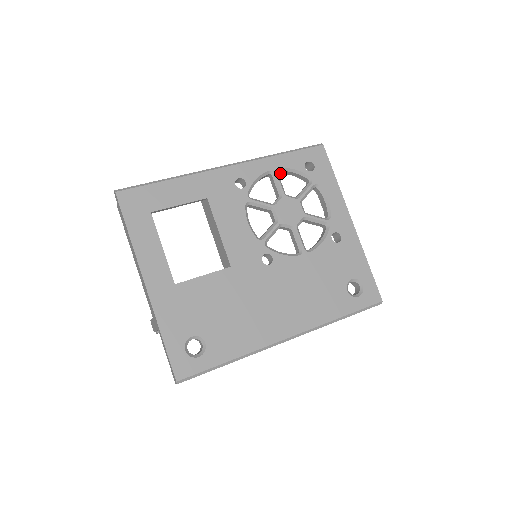
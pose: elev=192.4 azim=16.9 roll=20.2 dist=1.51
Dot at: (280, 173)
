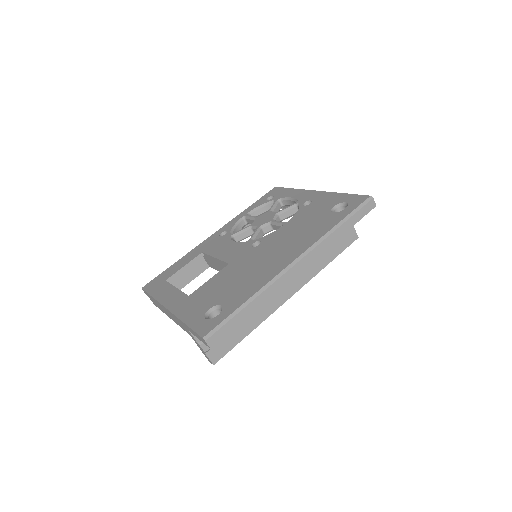
Dot at: occluded
